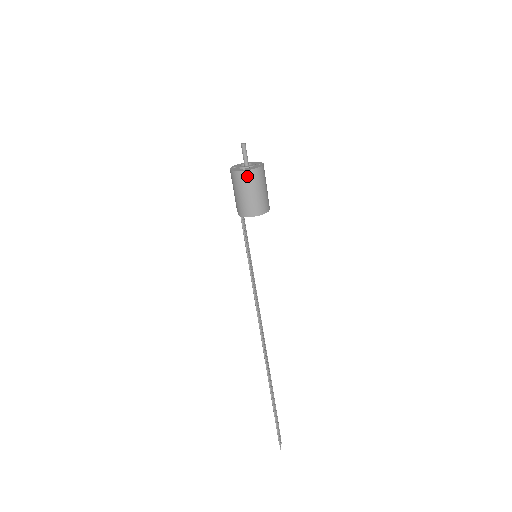
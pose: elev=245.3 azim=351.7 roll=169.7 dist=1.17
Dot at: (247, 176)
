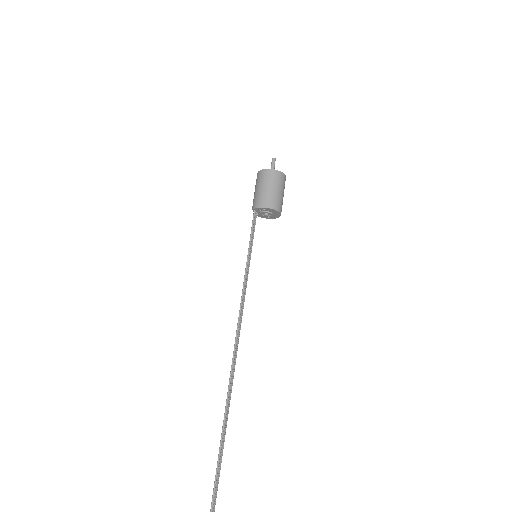
Dot at: (271, 174)
